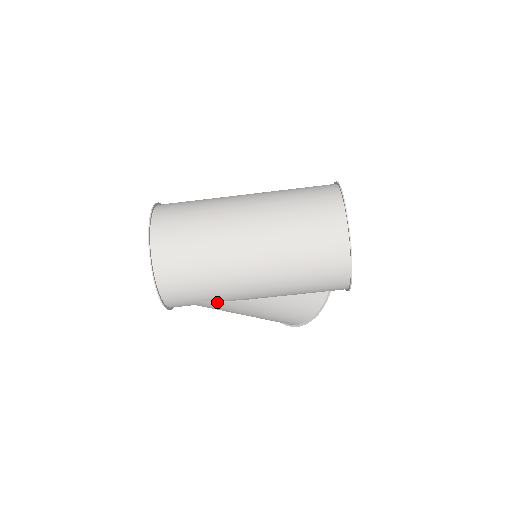
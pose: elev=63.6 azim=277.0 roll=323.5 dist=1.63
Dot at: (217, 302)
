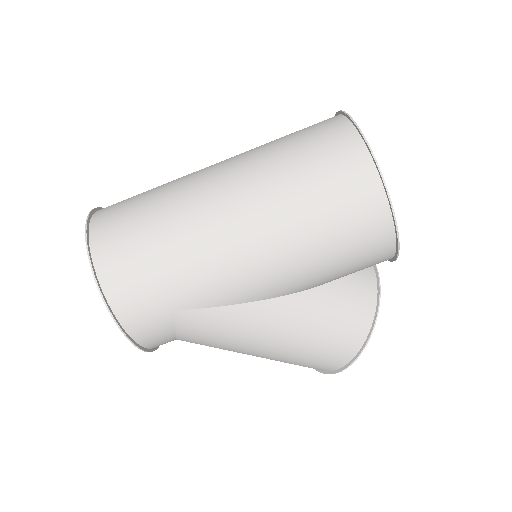
Dot at: (203, 312)
